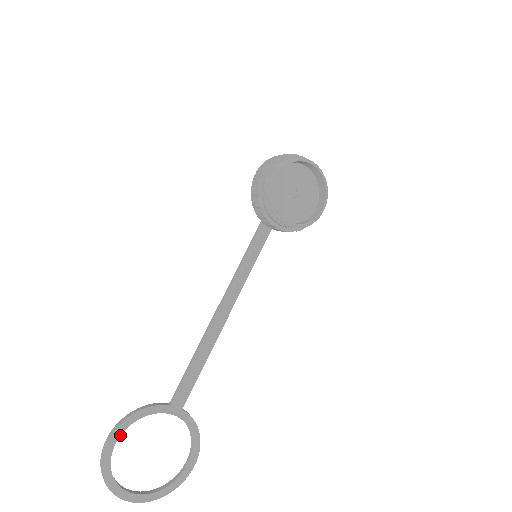
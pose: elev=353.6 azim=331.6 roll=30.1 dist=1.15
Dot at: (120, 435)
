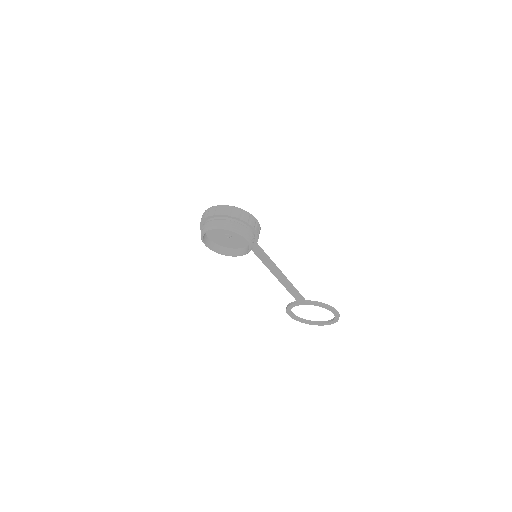
Dot at: (291, 313)
